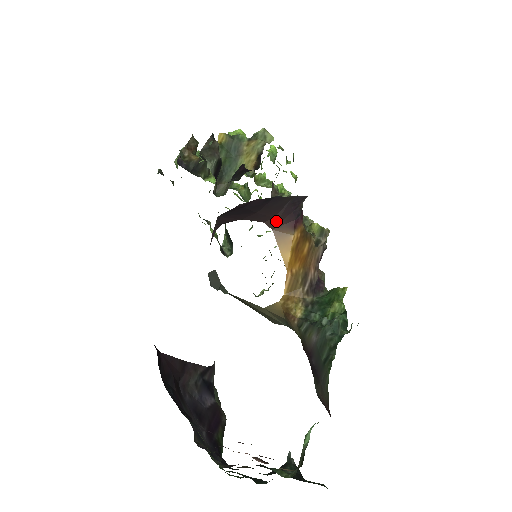
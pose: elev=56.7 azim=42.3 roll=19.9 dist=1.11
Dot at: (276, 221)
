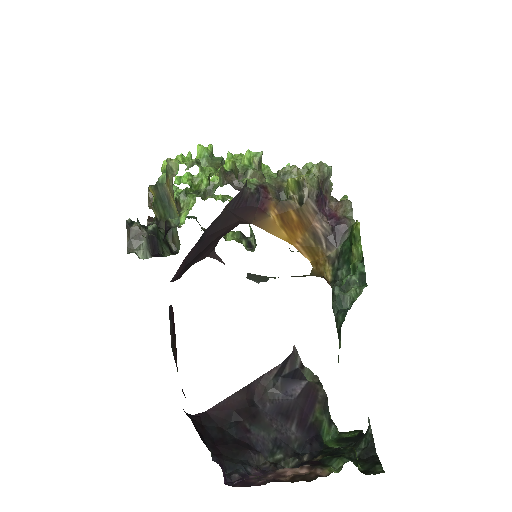
Dot at: (244, 220)
